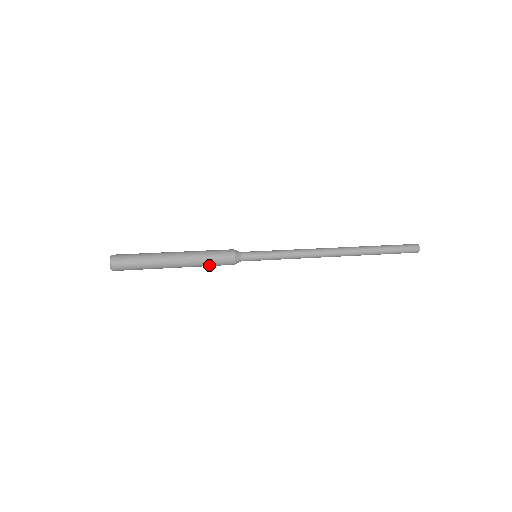
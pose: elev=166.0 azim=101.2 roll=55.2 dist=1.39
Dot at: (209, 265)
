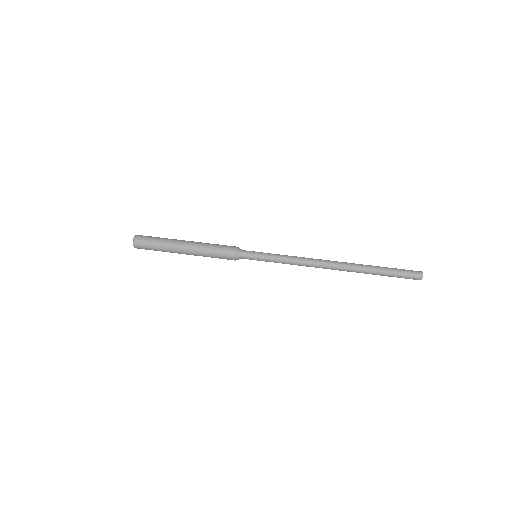
Dot at: occluded
